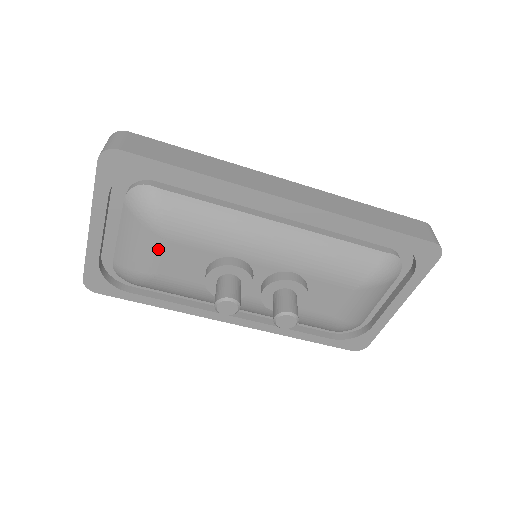
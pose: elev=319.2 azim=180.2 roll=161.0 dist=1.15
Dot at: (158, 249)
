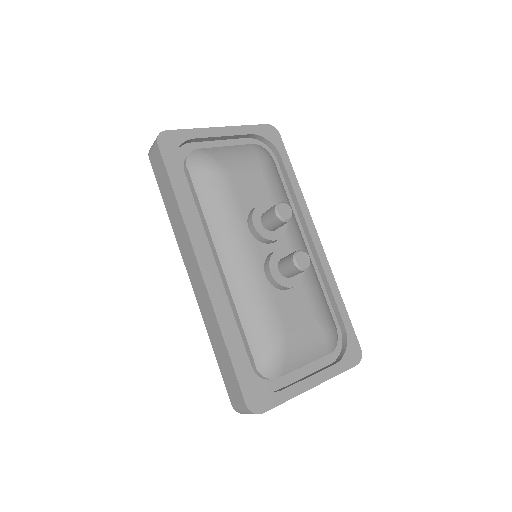
Dot at: (251, 168)
